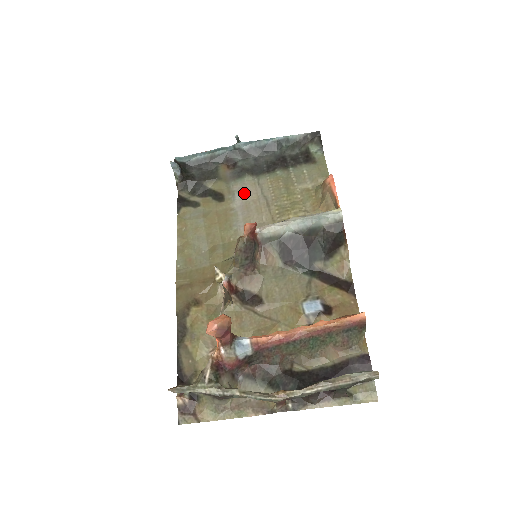
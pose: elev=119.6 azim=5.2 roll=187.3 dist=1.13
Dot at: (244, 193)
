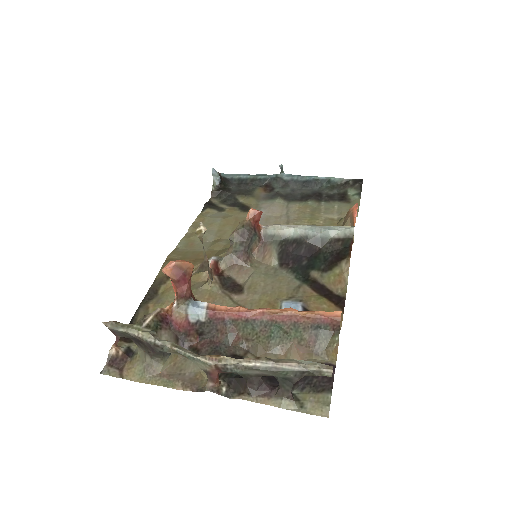
Dot at: (270, 210)
